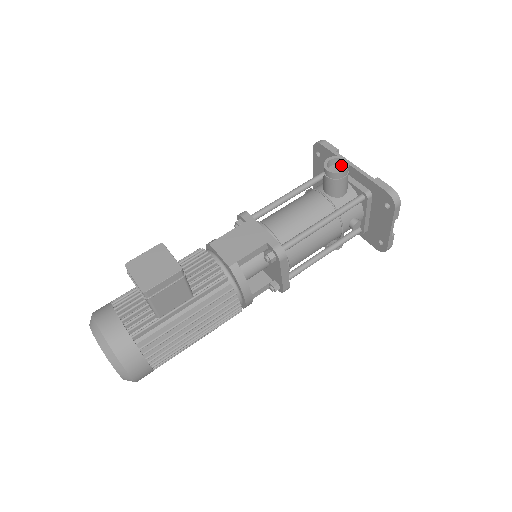
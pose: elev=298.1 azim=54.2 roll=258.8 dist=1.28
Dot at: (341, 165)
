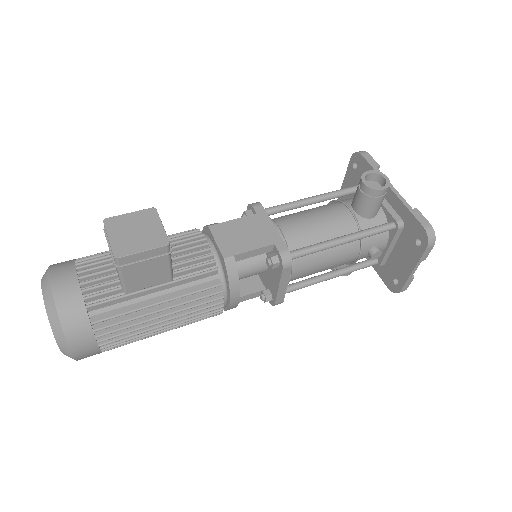
Dot at: (380, 183)
